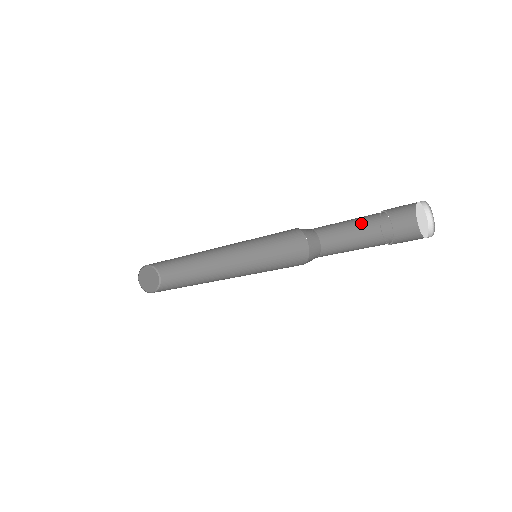
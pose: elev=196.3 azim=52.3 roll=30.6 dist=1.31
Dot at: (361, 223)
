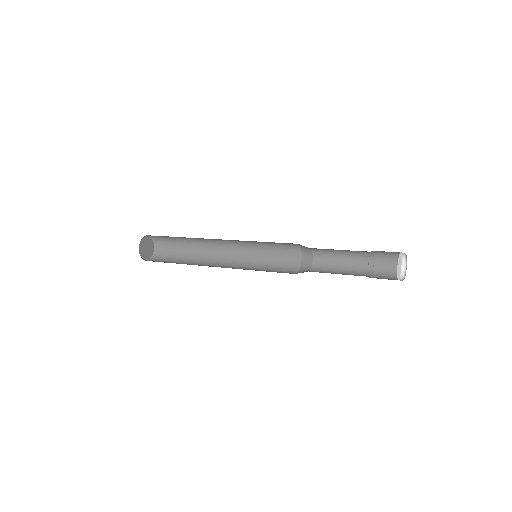
Dot at: (349, 250)
